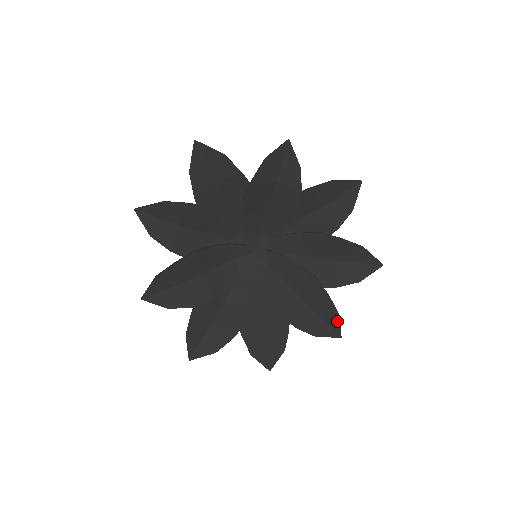
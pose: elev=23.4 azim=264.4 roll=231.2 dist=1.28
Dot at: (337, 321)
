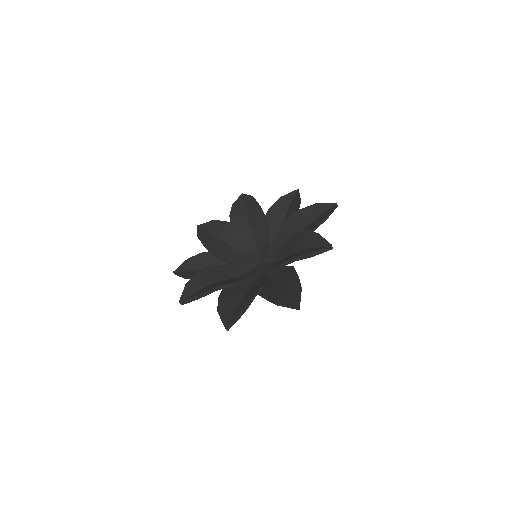
Dot at: (321, 238)
